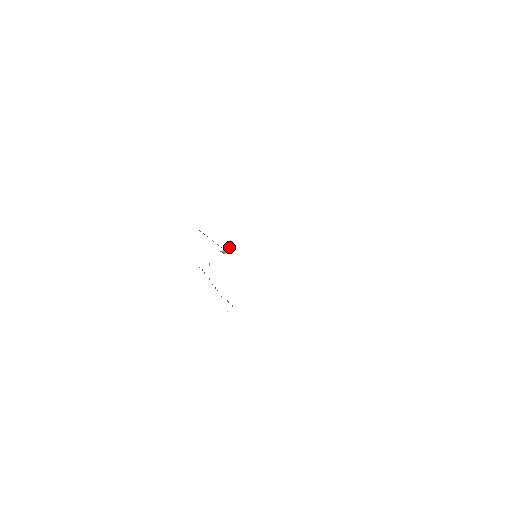
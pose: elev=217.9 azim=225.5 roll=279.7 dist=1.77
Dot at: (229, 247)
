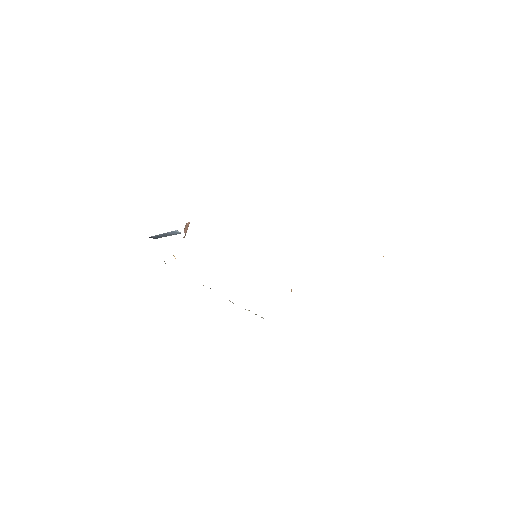
Dot at: (187, 229)
